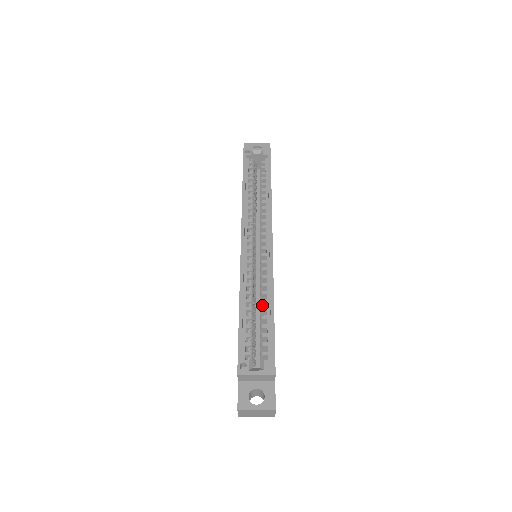
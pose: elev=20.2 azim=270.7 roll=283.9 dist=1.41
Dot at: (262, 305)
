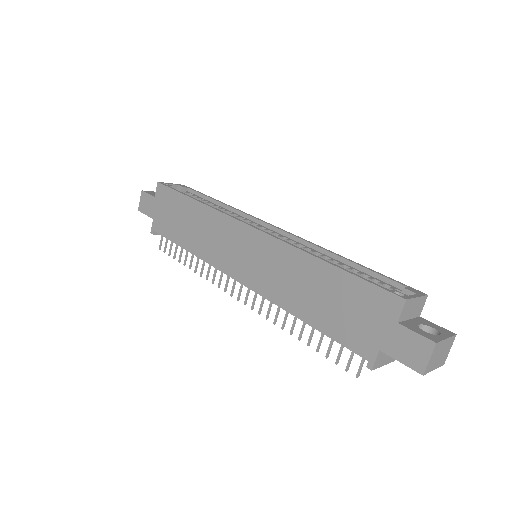
Dot at: occluded
